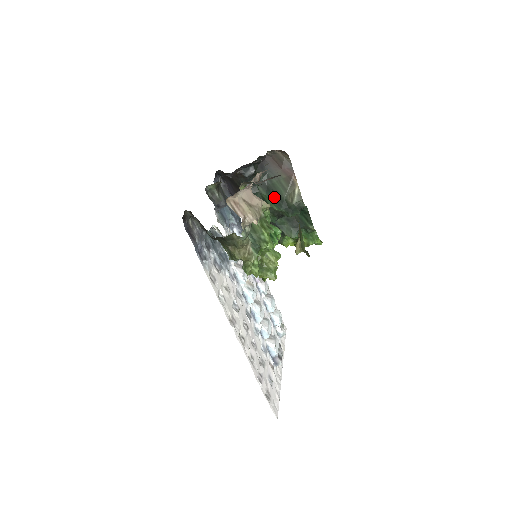
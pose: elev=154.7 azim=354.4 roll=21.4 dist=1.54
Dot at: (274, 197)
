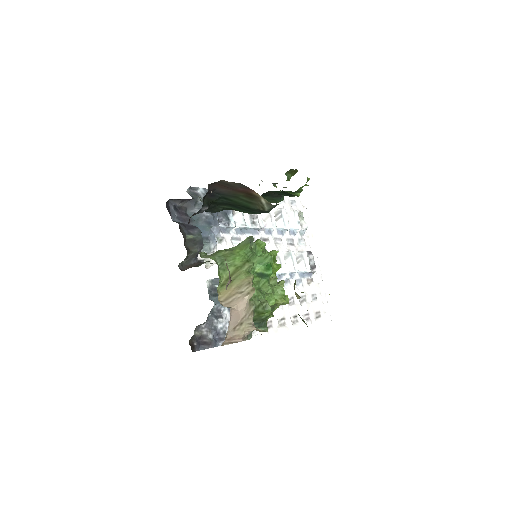
Dot at: (242, 209)
